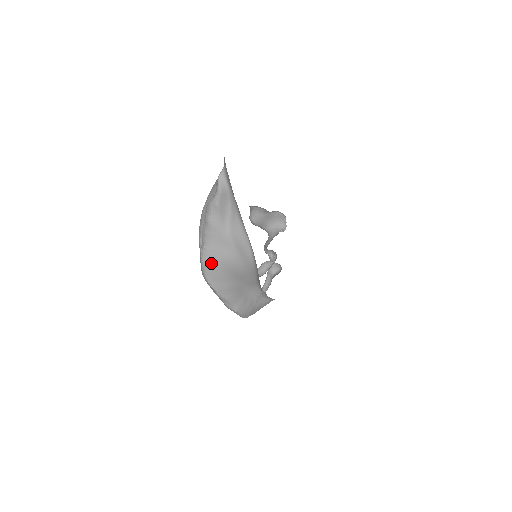
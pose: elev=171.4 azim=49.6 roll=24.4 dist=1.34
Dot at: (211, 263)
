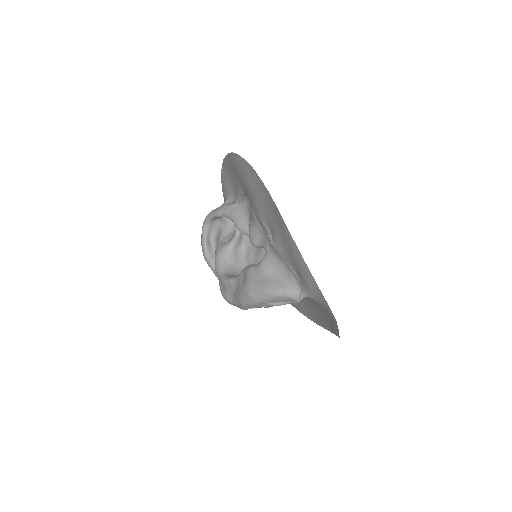
Dot at: occluded
